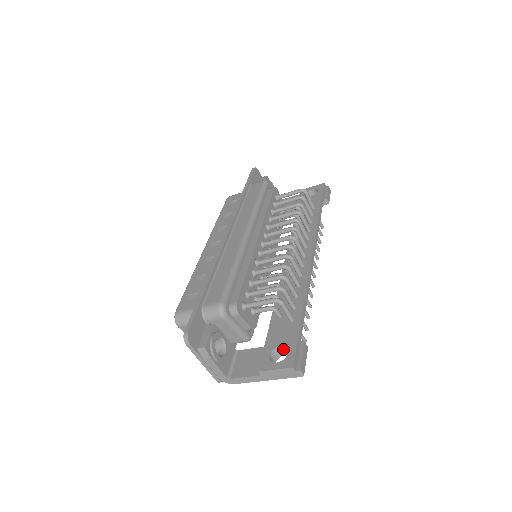
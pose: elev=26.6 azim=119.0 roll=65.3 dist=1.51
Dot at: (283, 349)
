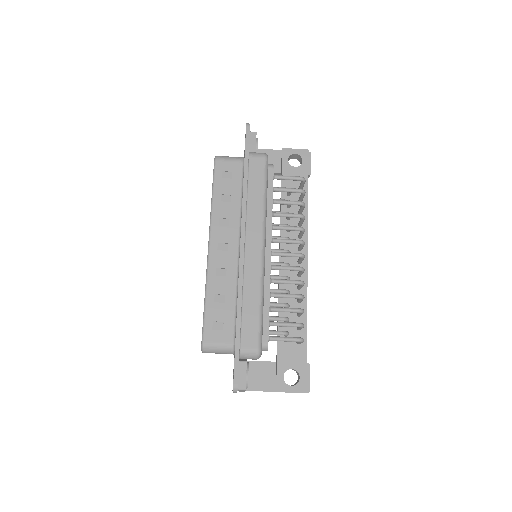
Dot at: occluded
